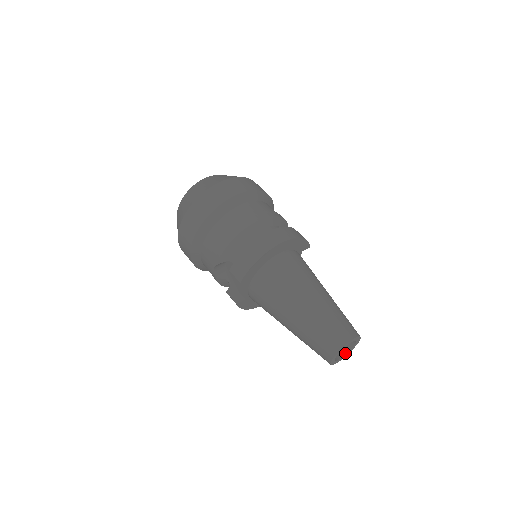
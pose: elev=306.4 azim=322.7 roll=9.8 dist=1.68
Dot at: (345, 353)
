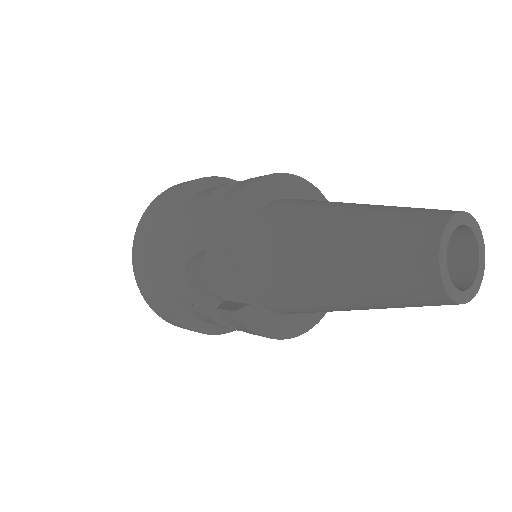
Dot at: (470, 281)
